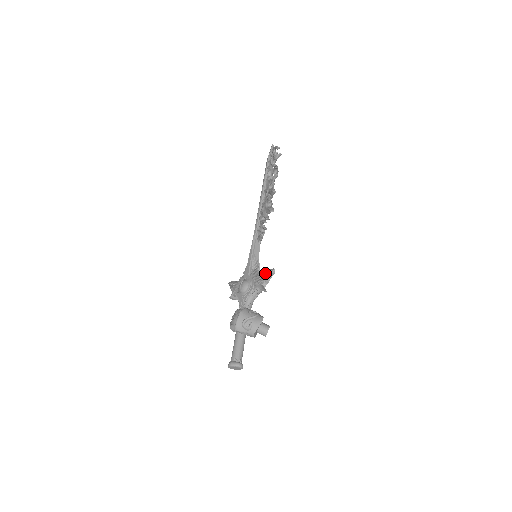
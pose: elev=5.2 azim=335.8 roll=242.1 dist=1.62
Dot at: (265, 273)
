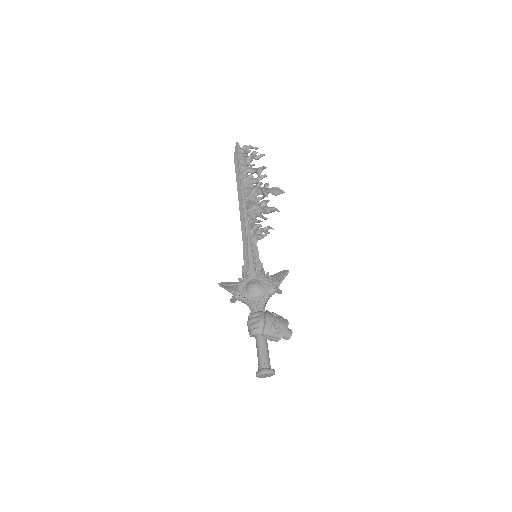
Dot at: (280, 274)
